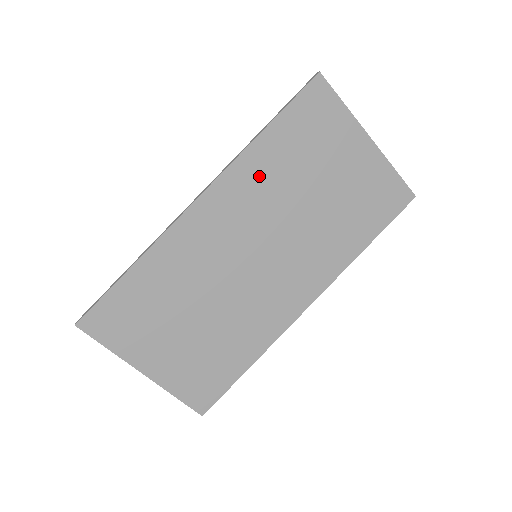
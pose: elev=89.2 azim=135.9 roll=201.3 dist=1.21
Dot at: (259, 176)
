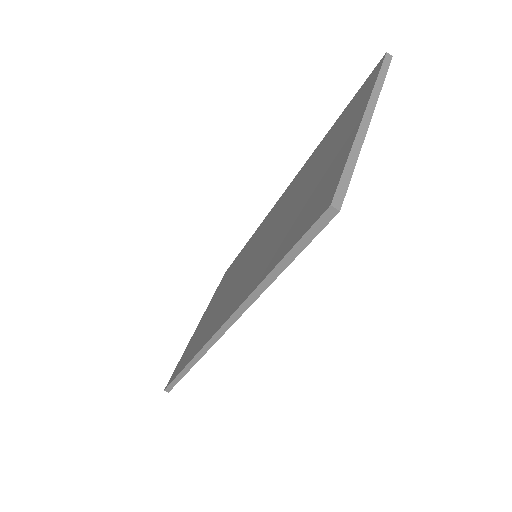
Dot at: occluded
